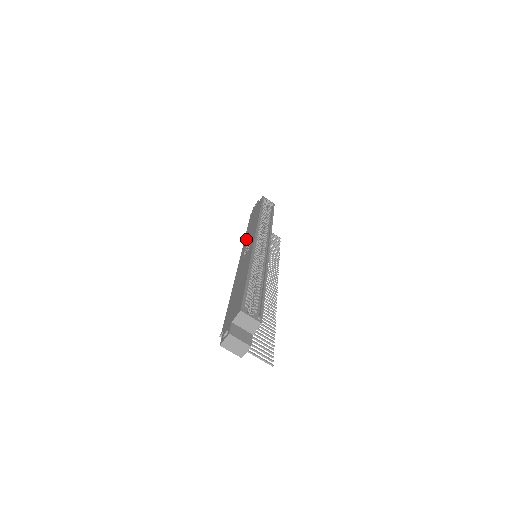
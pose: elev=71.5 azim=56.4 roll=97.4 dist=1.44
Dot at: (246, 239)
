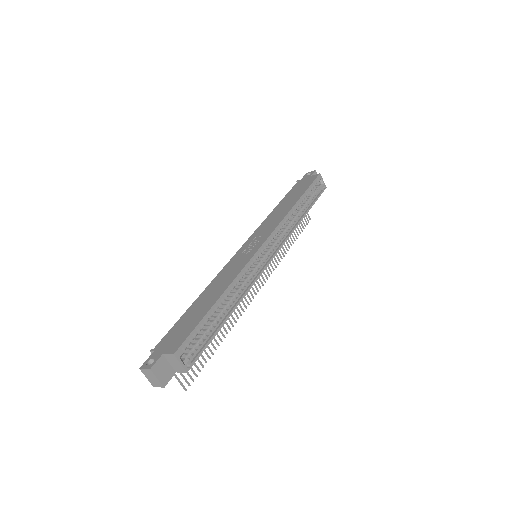
Dot at: (263, 225)
